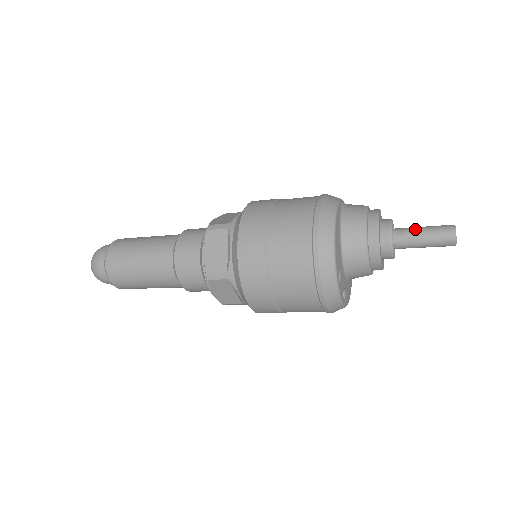
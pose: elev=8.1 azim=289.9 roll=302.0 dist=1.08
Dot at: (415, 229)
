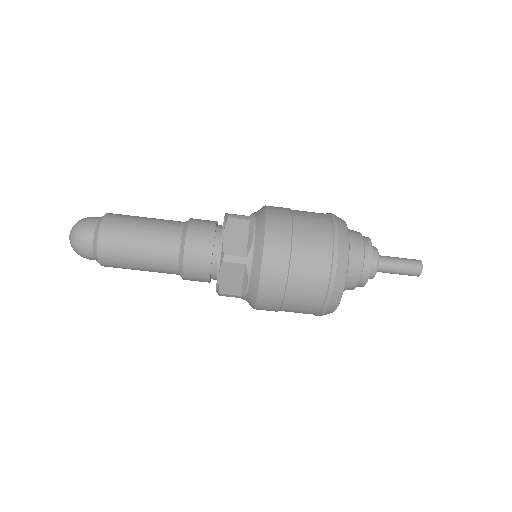
Dot at: (392, 257)
